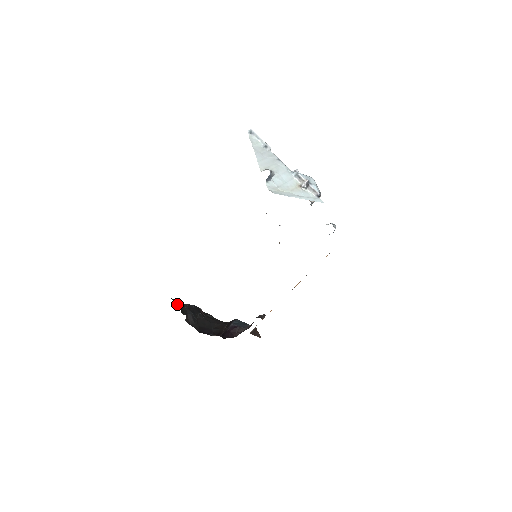
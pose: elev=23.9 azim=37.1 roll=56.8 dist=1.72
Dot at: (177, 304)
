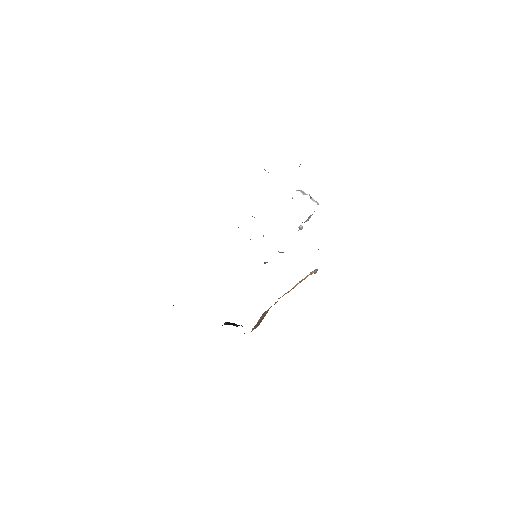
Dot at: occluded
